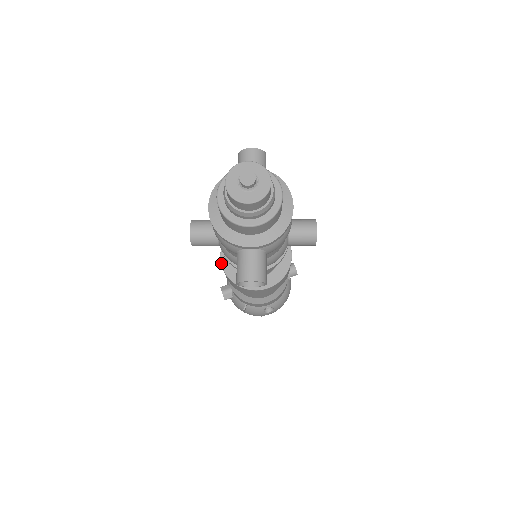
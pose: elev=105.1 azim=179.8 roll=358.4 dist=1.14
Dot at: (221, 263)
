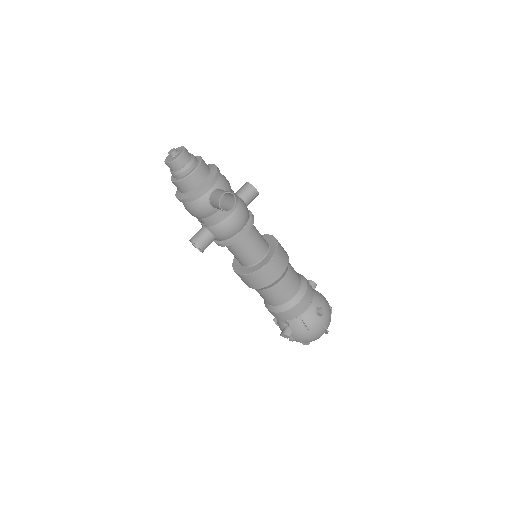
Dot at: (240, 274)
